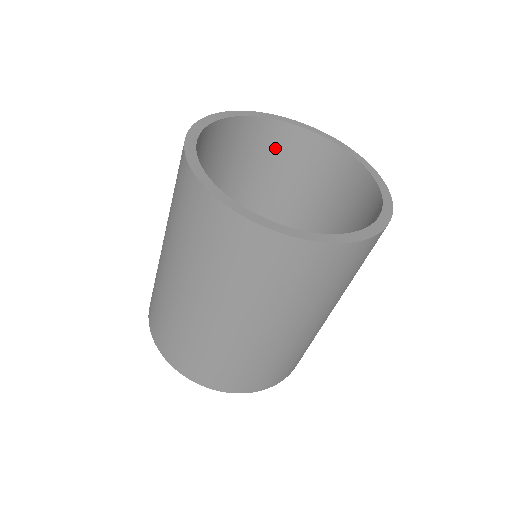
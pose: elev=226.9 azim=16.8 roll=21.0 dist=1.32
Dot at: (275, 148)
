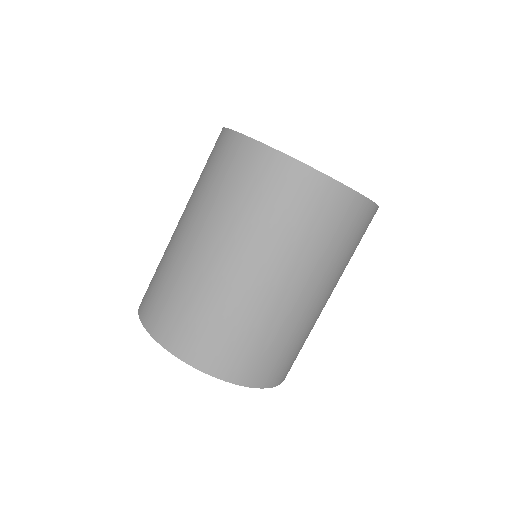
Dot at: occluded
